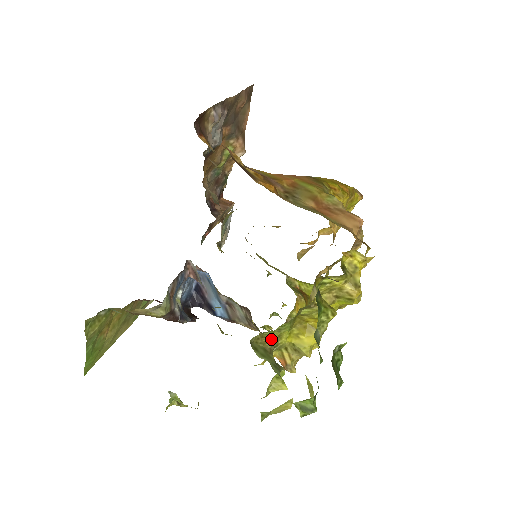
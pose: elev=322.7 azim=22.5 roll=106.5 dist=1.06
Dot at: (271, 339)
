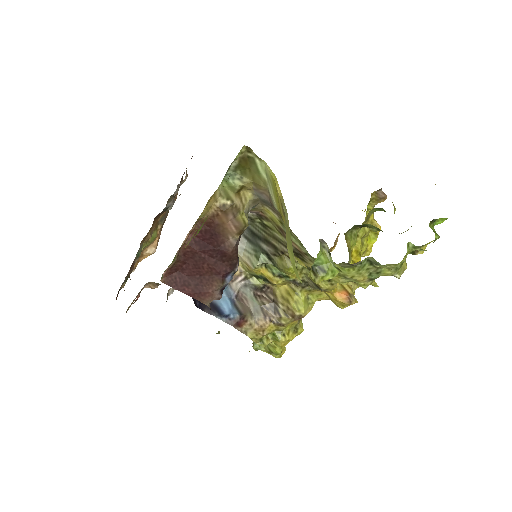
Dot at: (349, 246)
